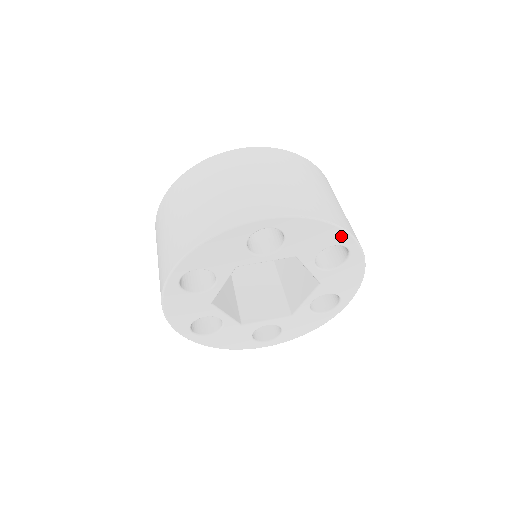
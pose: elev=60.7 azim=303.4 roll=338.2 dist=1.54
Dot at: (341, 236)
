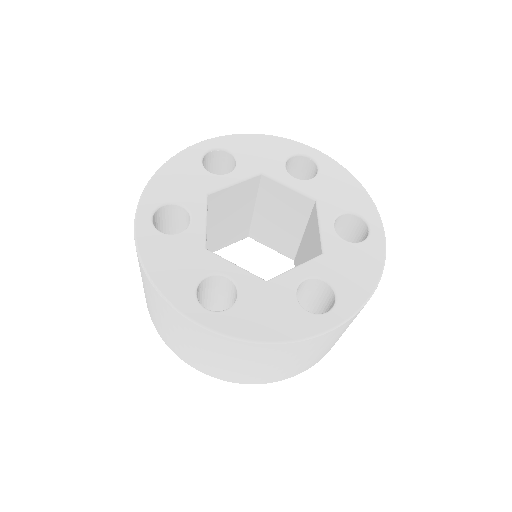
Dot at: occluded
